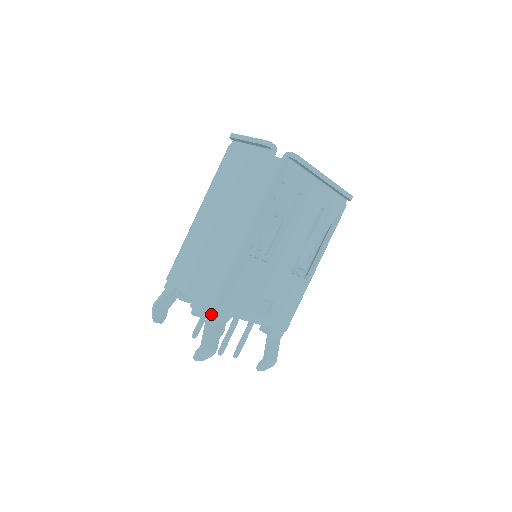
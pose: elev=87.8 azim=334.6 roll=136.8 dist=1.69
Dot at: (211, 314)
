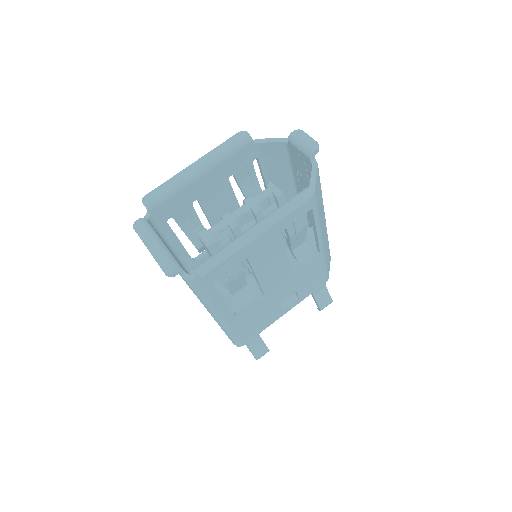
Dot at: occluded
